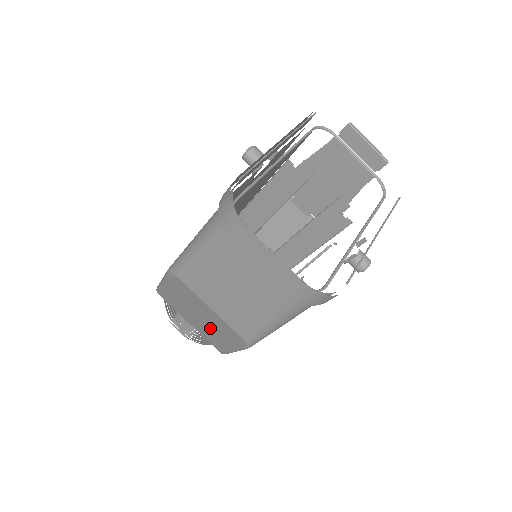
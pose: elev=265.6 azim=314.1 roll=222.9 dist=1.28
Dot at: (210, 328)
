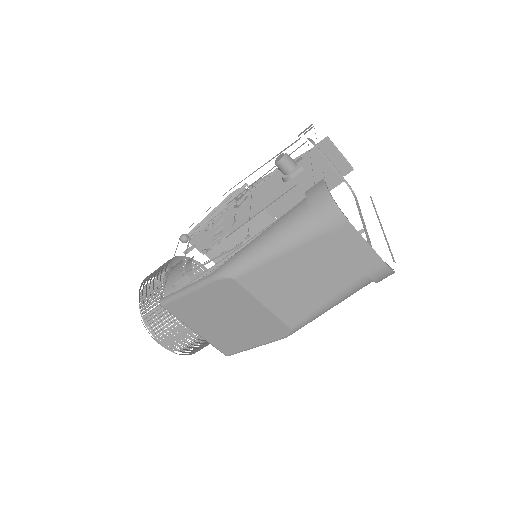
Dot at: (236, 329)
